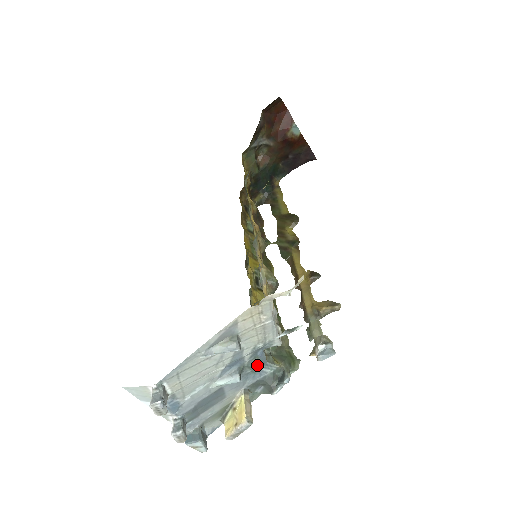
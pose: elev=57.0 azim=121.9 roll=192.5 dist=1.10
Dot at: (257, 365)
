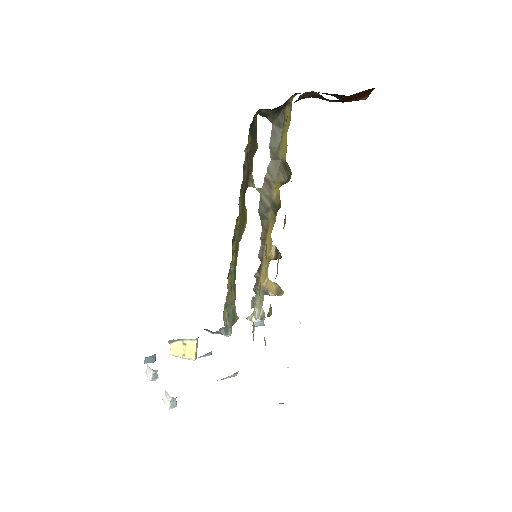
Dot at: occluded
